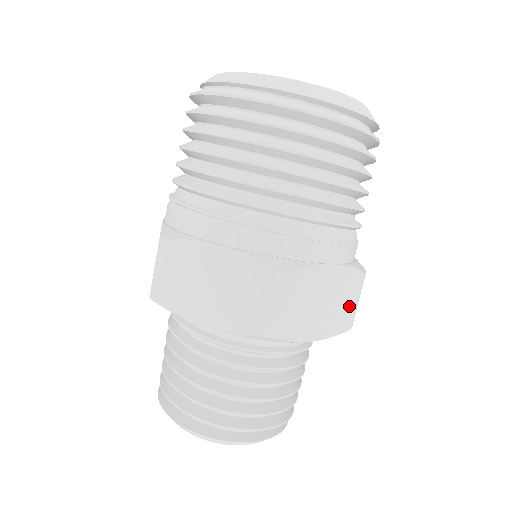
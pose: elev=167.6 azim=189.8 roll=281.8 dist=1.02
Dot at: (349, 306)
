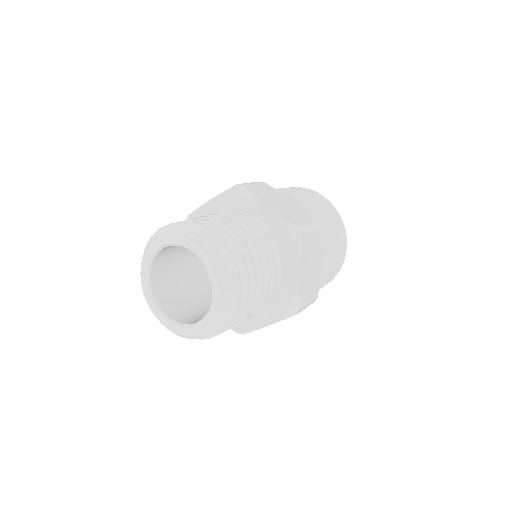
Dot at: (308, 296)
